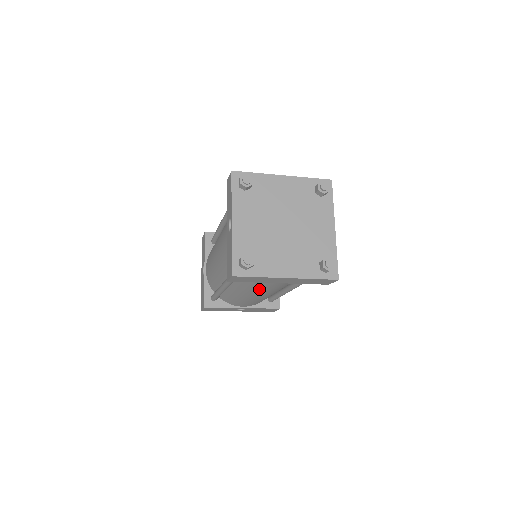
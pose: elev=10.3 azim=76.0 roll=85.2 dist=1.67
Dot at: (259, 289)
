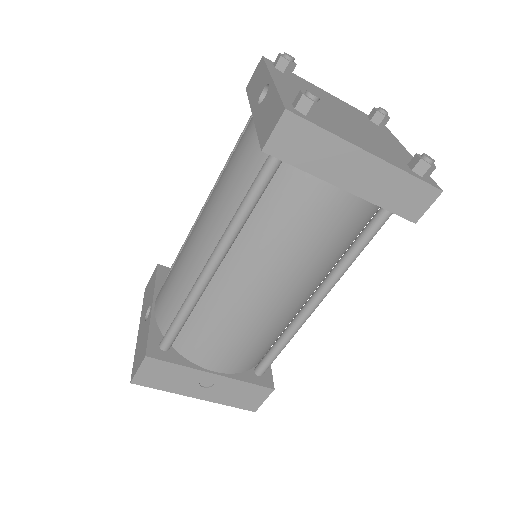
Dot at: (286, 247)
